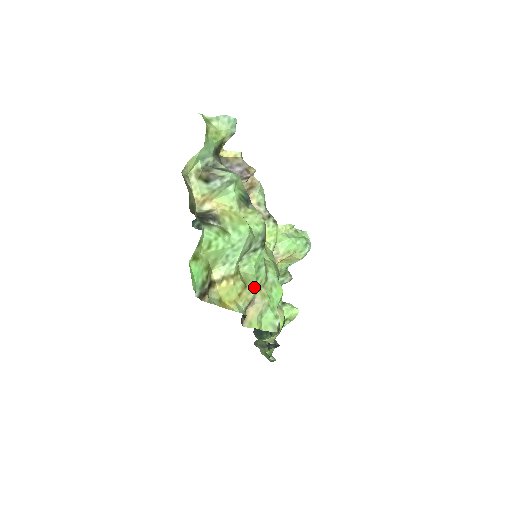
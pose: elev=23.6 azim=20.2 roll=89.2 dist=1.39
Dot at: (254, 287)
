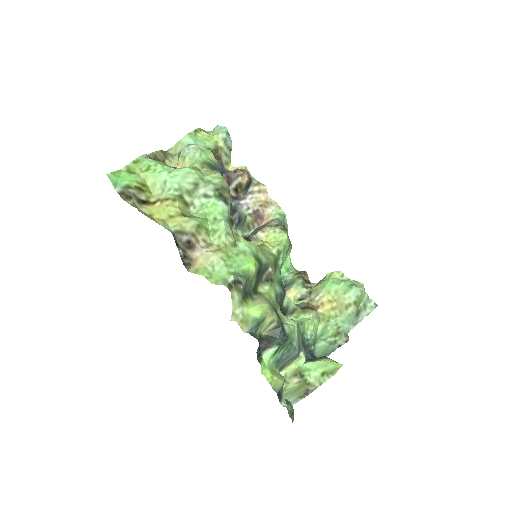
Dot at: (194, 221)
